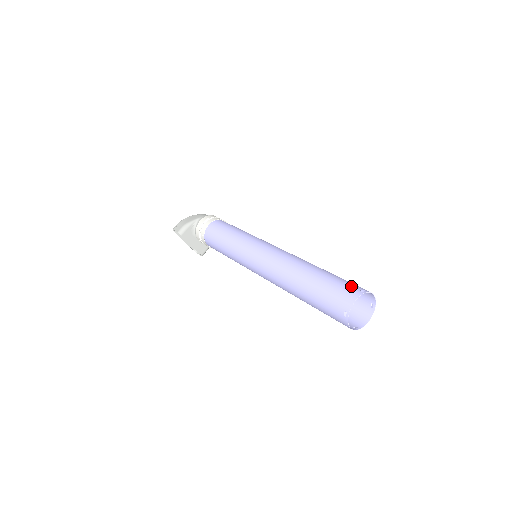
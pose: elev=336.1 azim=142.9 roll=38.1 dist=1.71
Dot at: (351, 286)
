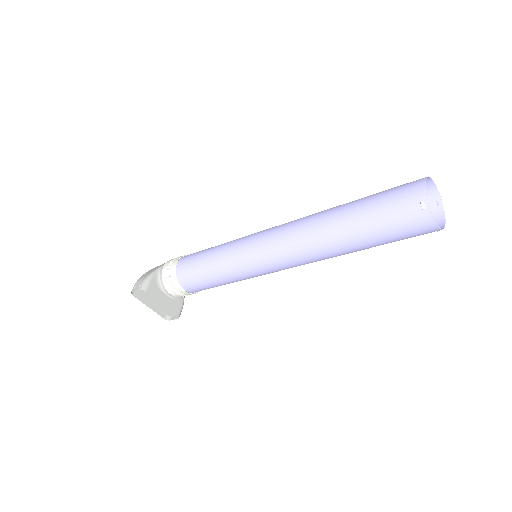
Dot at: occluded
